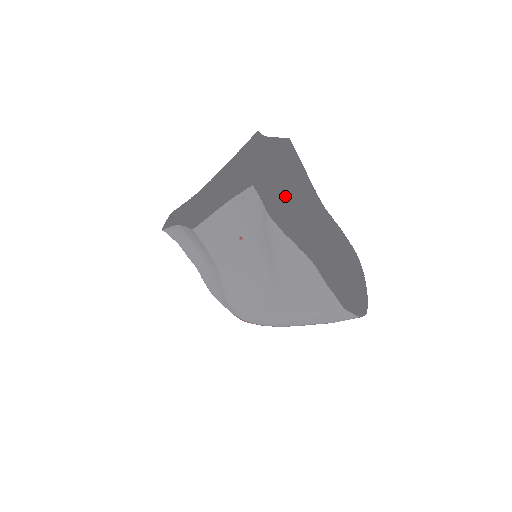
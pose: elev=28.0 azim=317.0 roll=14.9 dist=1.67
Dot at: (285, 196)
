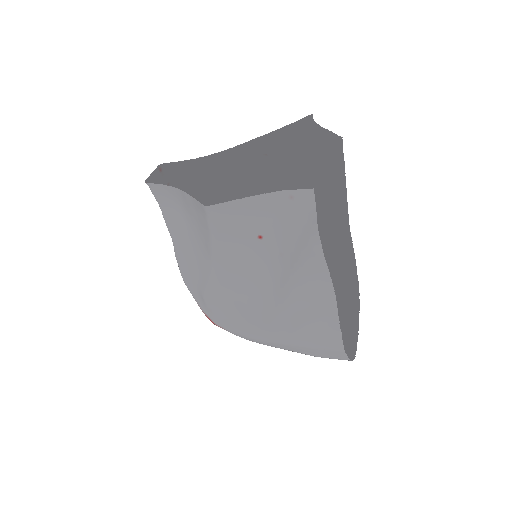
Dot at: occluded
